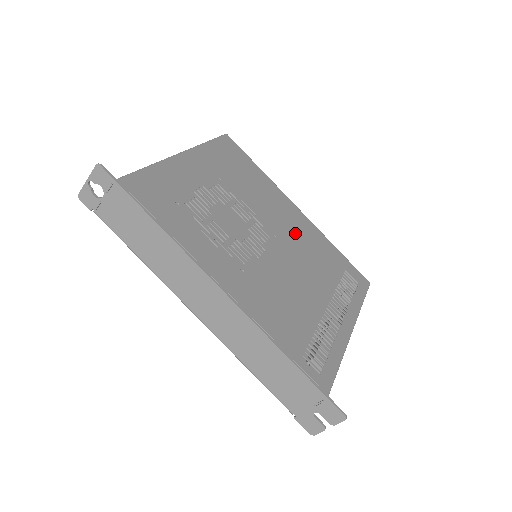
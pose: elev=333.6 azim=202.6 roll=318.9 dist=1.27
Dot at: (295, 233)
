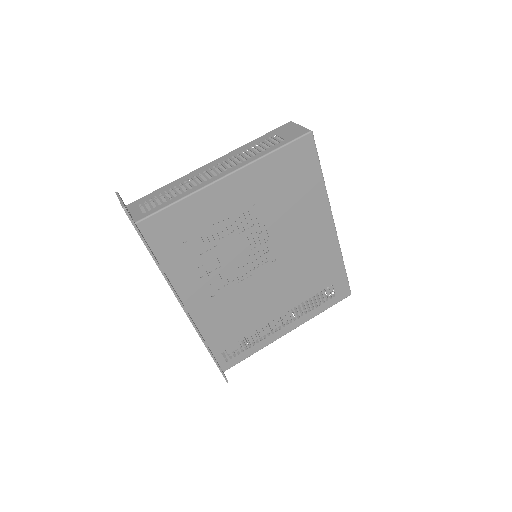
Dot at: (303, 253)
